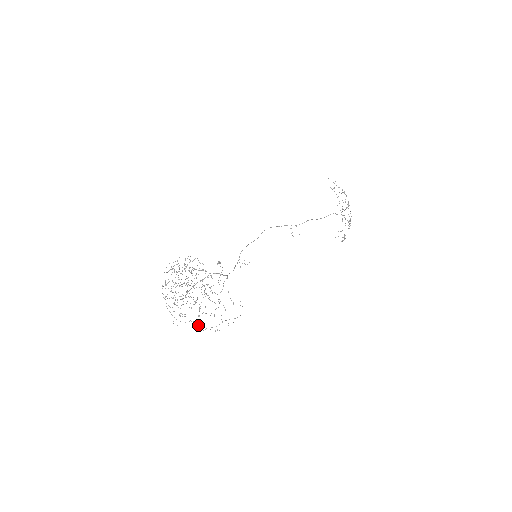
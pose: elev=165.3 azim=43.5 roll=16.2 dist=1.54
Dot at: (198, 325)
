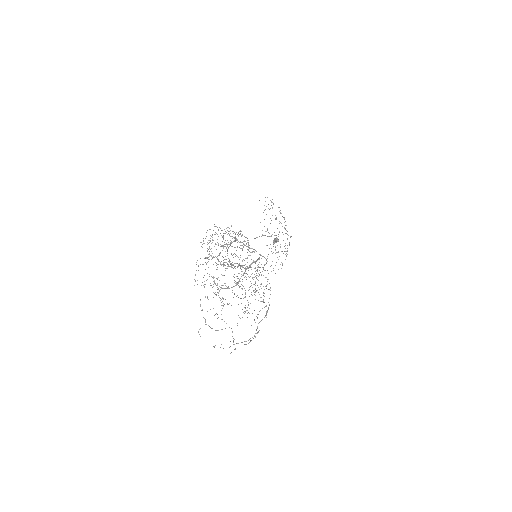
Dot at: (232, 336)
